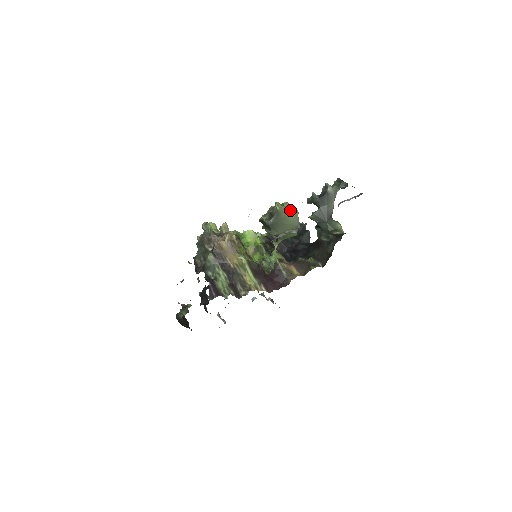
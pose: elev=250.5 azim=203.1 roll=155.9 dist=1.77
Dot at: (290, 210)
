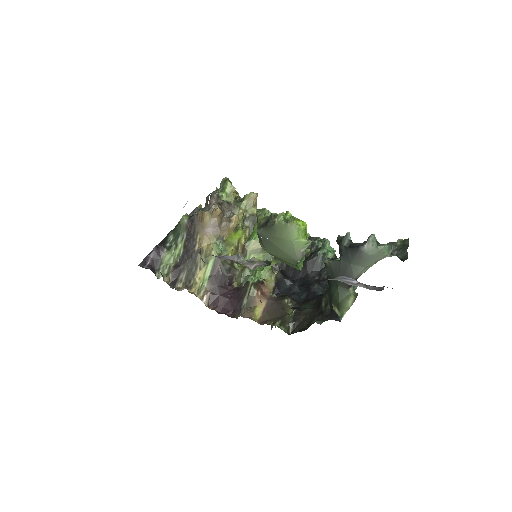
Dot at: (292, 234)
